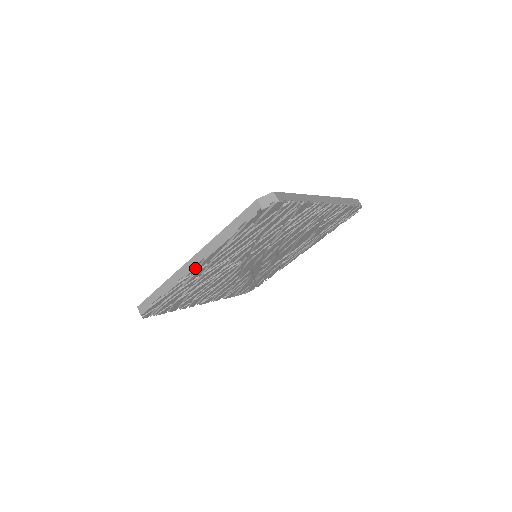
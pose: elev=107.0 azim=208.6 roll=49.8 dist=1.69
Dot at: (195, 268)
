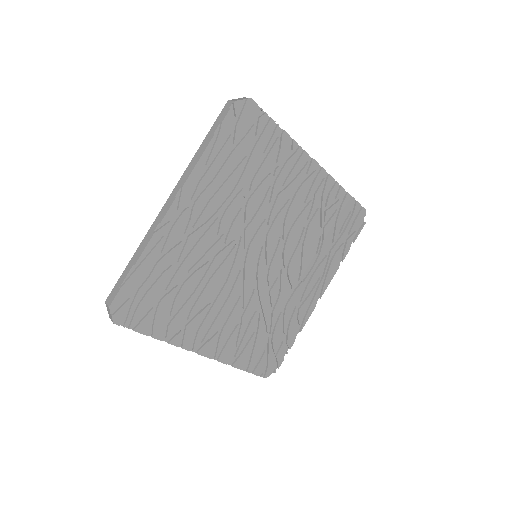
Dot at: (172, 203)
